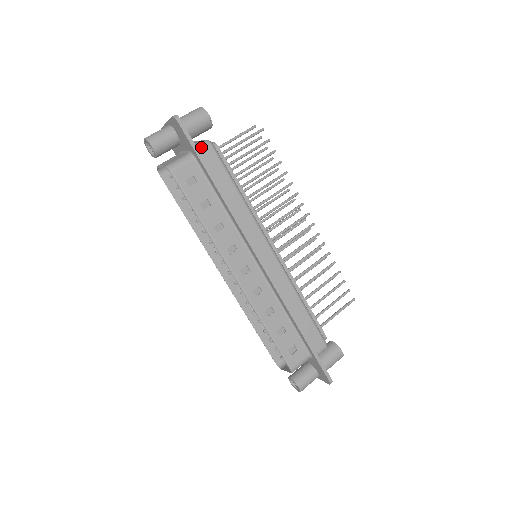
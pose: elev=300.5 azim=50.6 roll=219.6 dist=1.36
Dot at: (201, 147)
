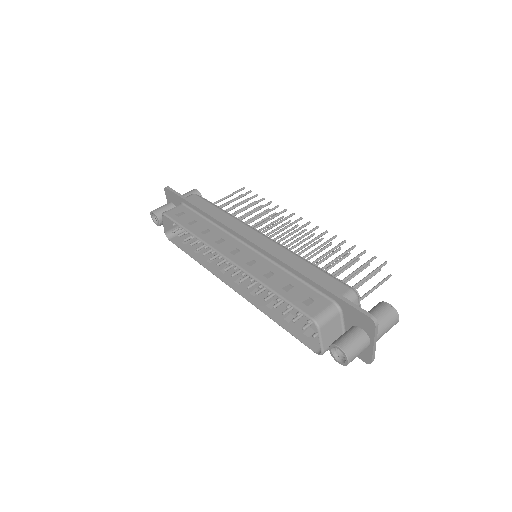
Dot at: (186, 197)
